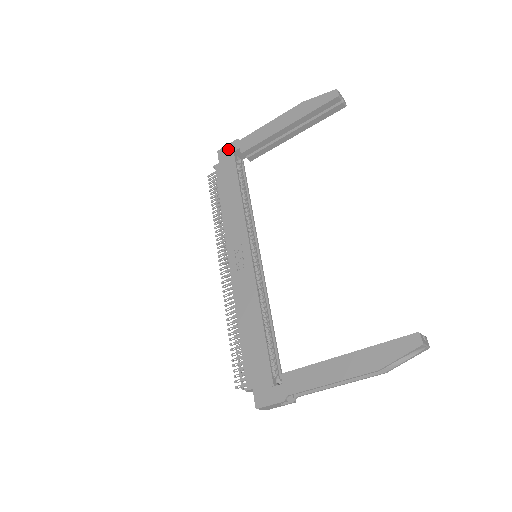
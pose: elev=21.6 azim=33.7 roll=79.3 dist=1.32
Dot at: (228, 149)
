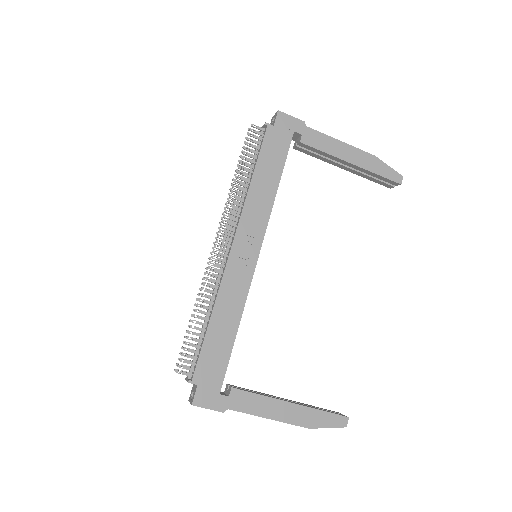
Dot at: (290, 122)
